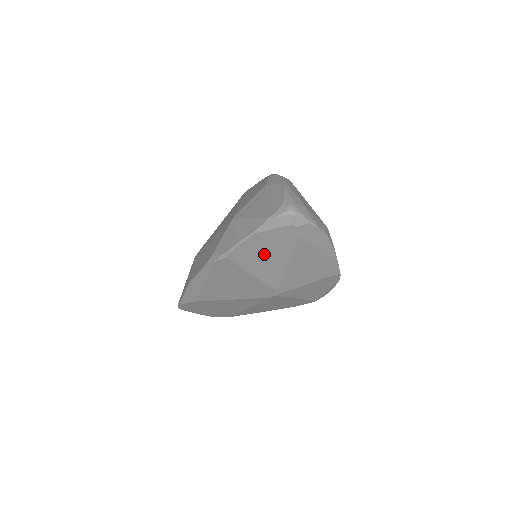
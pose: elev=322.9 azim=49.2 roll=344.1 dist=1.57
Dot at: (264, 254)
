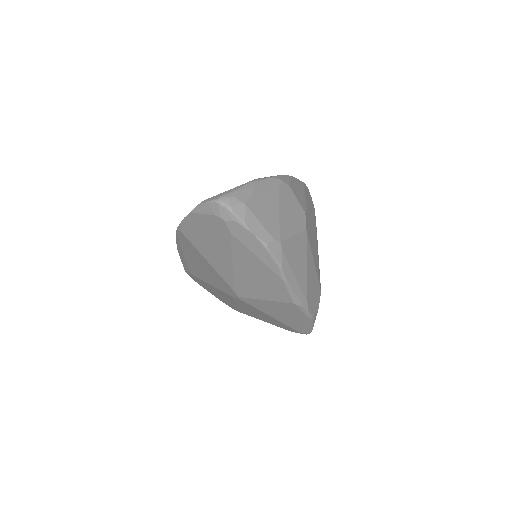
Dot at: (209, 241)
